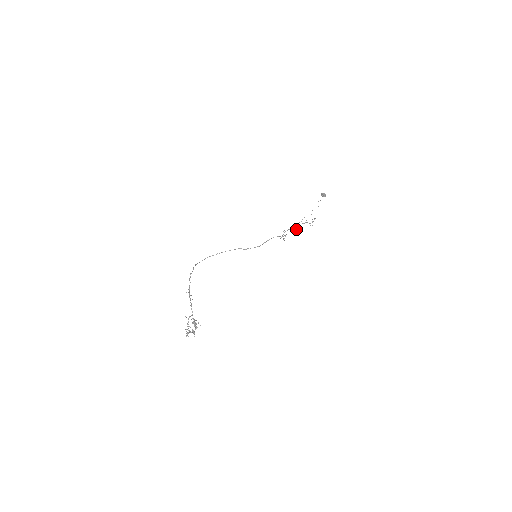
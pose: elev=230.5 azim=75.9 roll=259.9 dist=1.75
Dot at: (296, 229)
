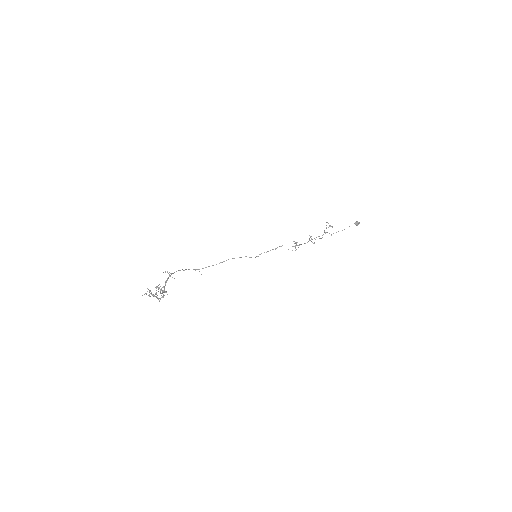
Dot at: (311, 239)
